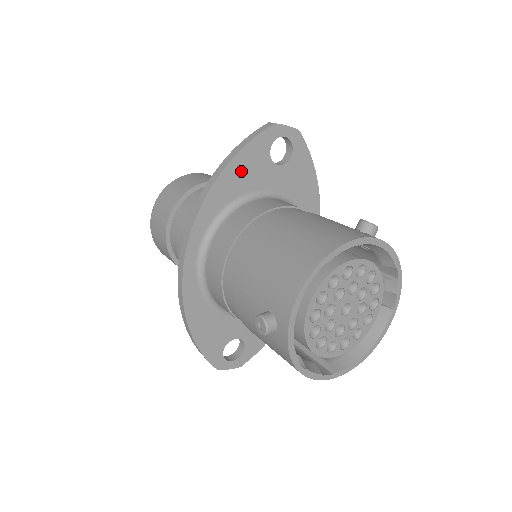
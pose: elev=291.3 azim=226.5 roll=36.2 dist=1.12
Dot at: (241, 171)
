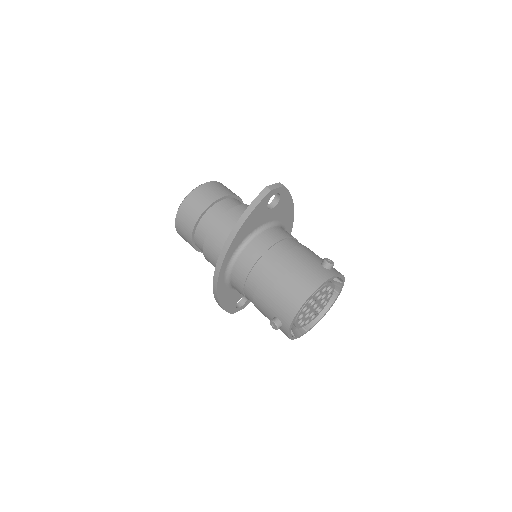
Dot at: (251, 222)
